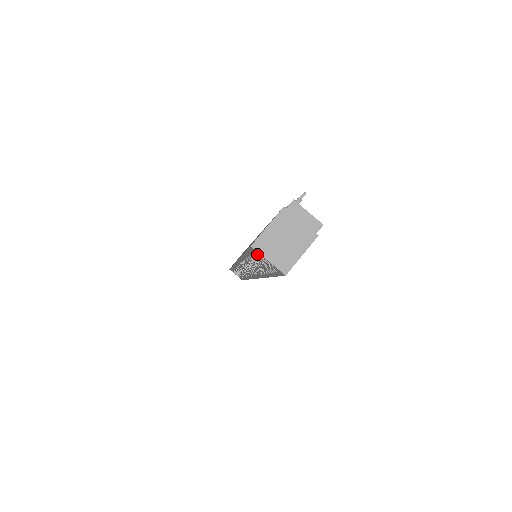
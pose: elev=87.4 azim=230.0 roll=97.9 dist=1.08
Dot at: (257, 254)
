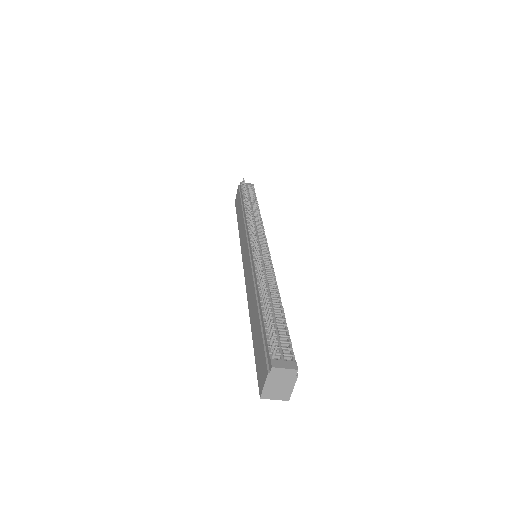
Dot at: occluded
